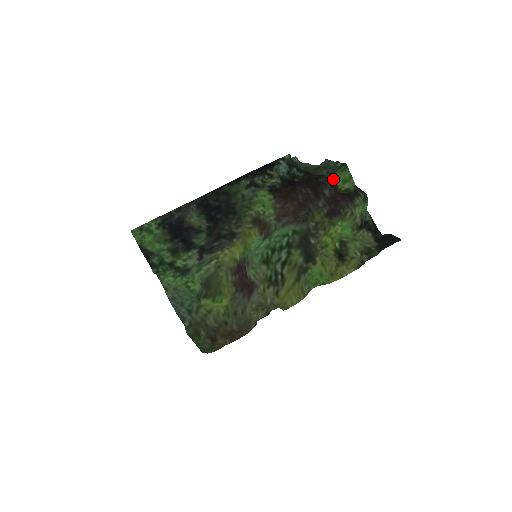
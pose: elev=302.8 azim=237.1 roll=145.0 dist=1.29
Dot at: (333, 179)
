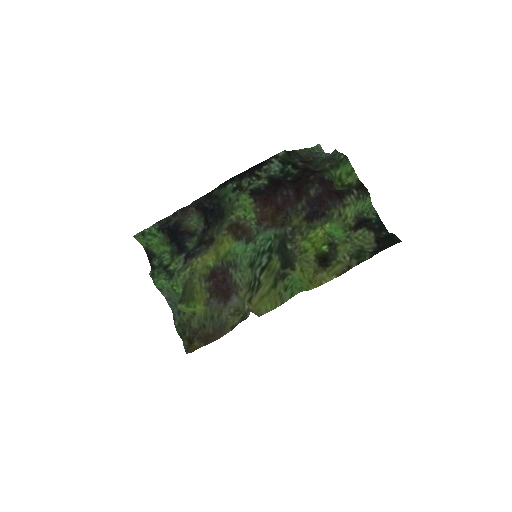
Dot at: (337, 172)
